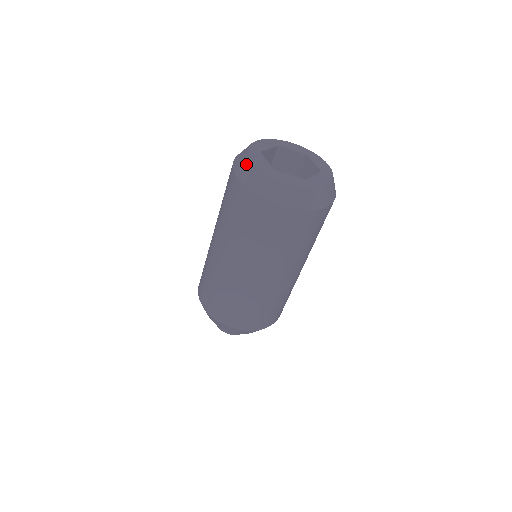
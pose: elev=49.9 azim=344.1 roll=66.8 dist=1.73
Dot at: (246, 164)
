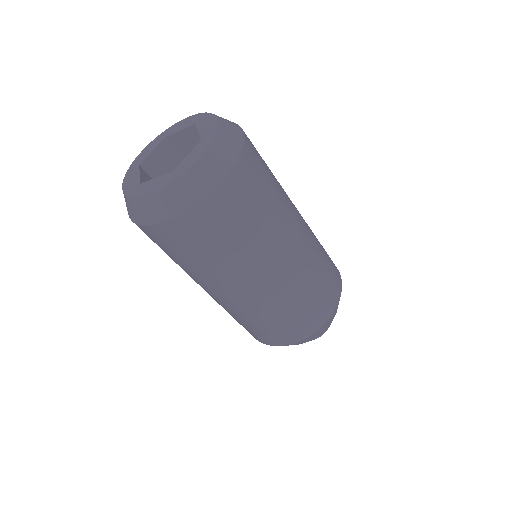
Dot at: (149, 204)
